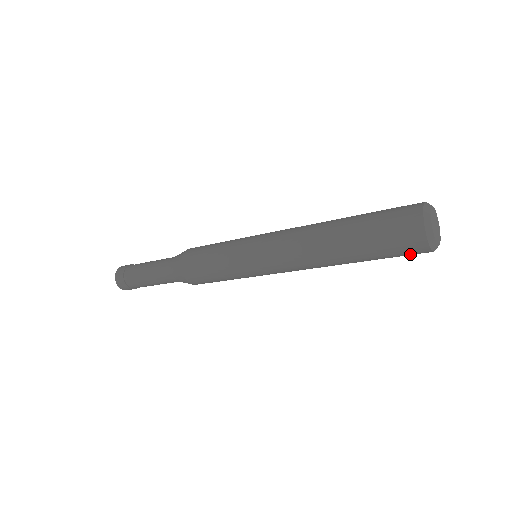
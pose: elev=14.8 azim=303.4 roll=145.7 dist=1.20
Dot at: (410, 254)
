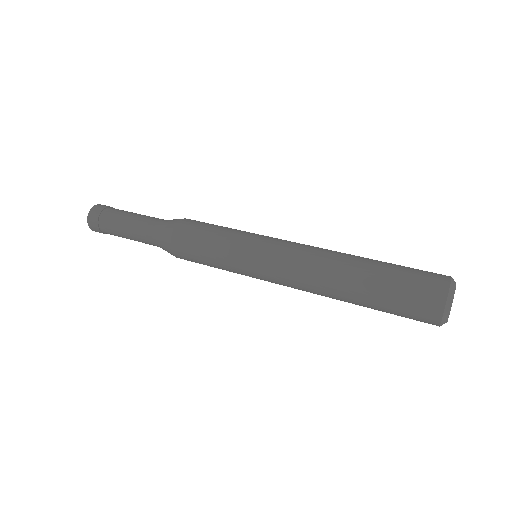
Dot at: occluded
